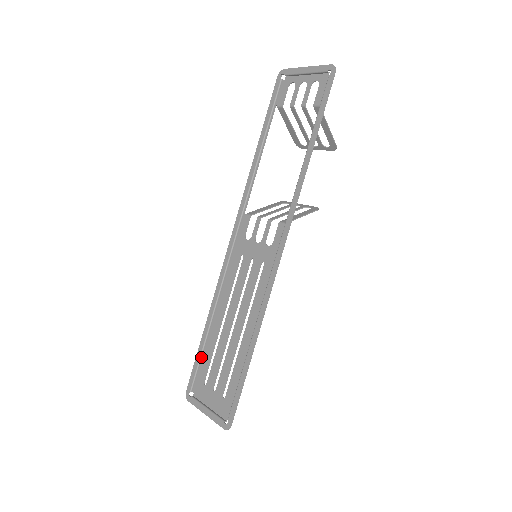
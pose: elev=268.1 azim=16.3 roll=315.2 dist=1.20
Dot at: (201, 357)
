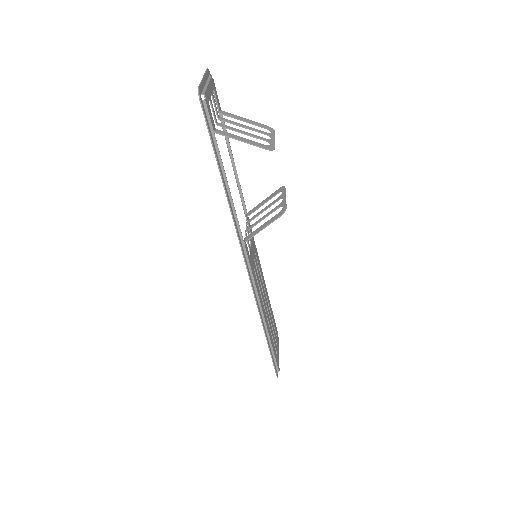
Dot at: occluded
